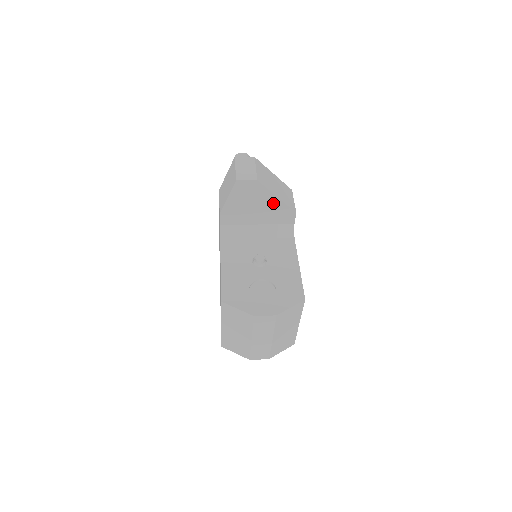
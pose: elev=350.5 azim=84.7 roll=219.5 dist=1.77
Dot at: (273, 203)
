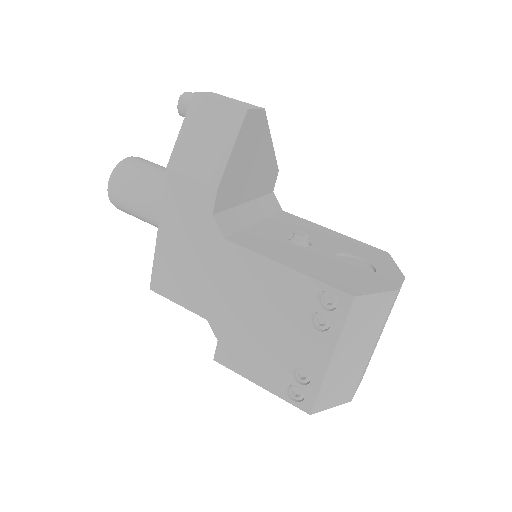
Dot at: (266, 155)
